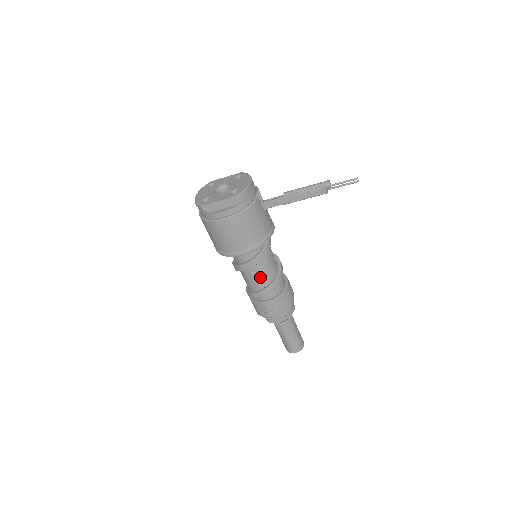
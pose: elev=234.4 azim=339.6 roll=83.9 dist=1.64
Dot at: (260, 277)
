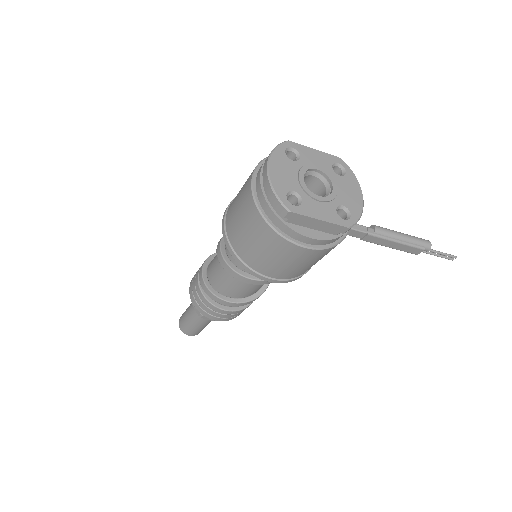
Dot at: (249, 290)
